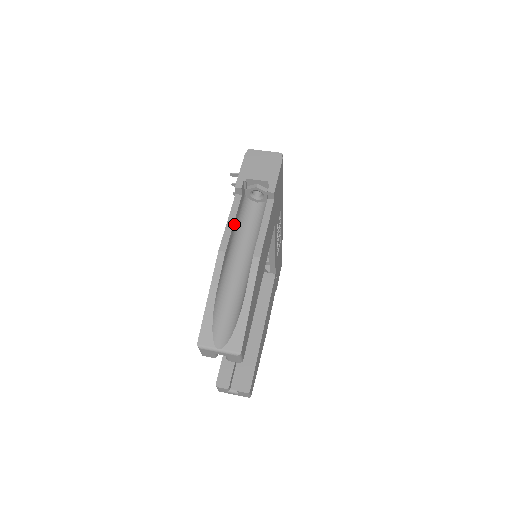
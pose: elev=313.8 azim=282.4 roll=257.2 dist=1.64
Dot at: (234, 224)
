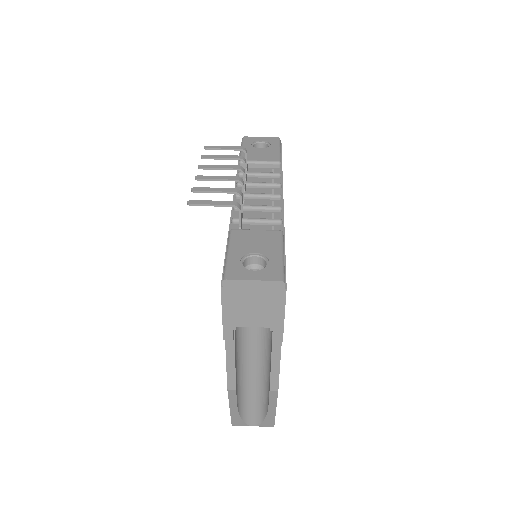
Dot at: (235, 357)
